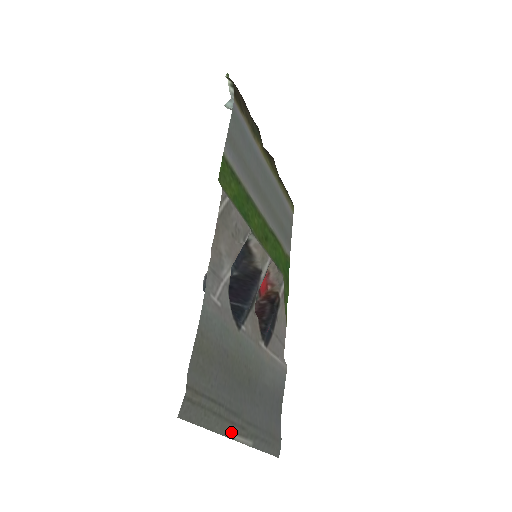
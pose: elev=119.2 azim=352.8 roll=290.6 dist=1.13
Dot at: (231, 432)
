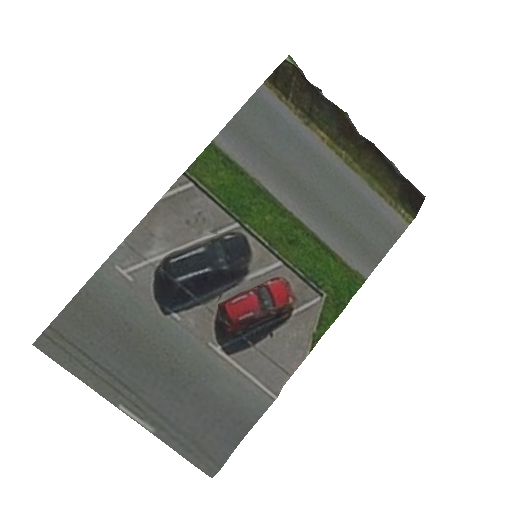
Dot at: (114, 398)
